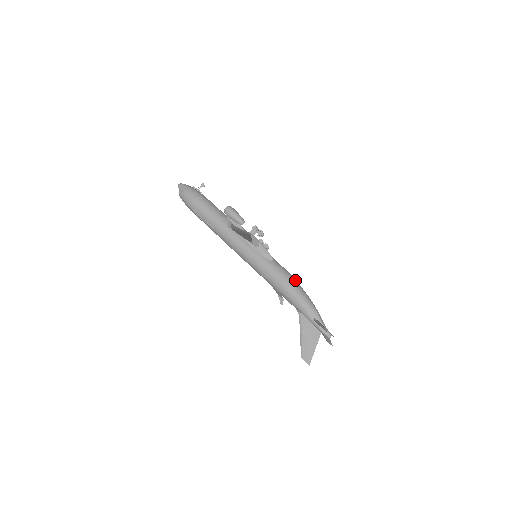
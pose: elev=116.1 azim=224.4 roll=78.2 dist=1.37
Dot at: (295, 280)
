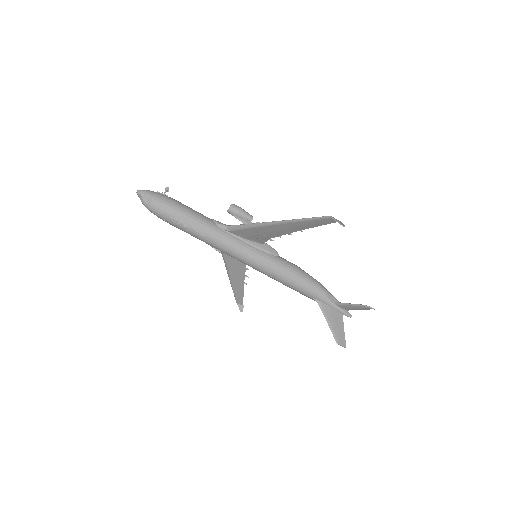
Dot at: (304, 271)
